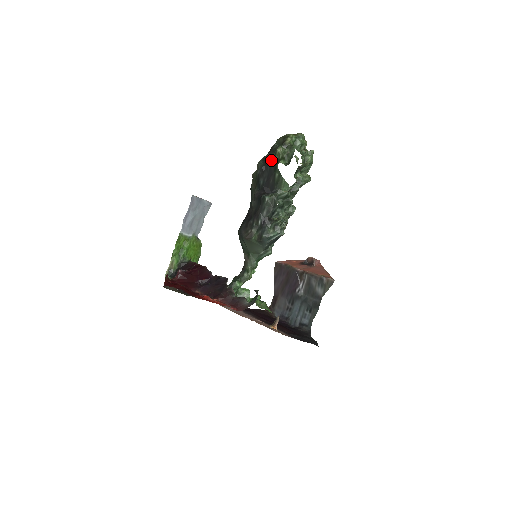
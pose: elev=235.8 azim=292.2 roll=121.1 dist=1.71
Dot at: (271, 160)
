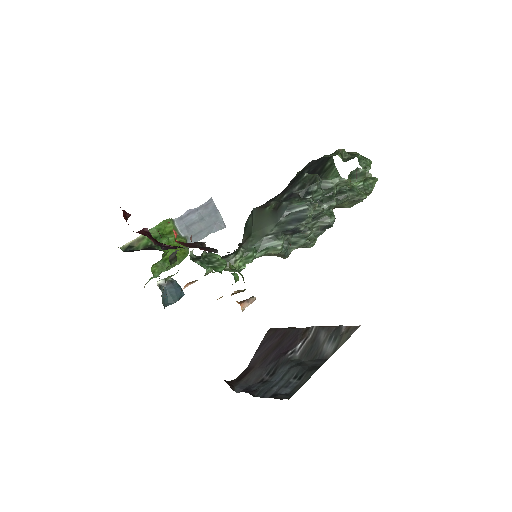
Dot at: (326, 157)
